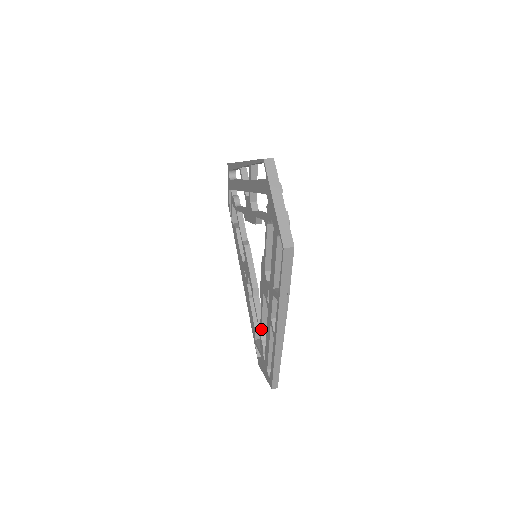
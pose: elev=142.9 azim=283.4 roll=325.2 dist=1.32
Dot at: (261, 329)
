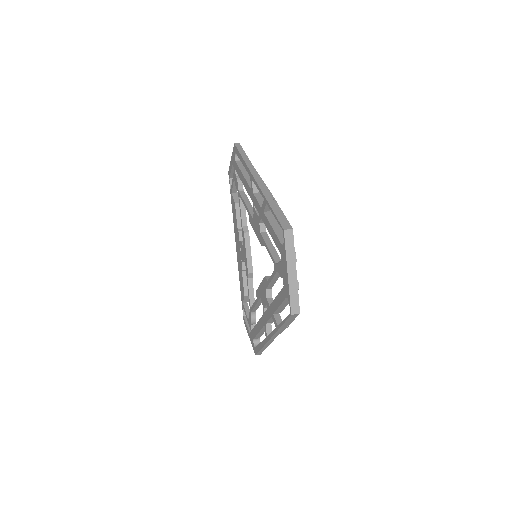
Dot at: (252, 310)
